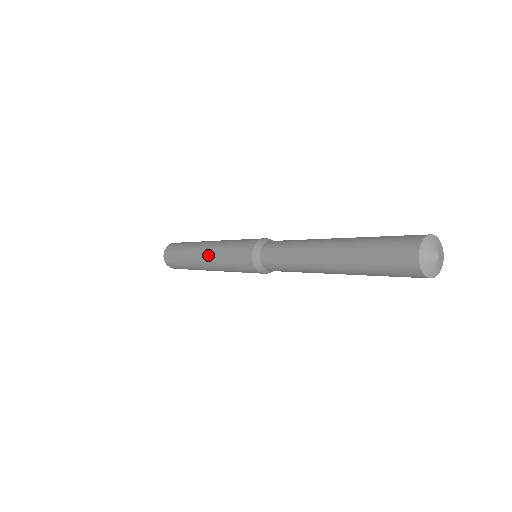
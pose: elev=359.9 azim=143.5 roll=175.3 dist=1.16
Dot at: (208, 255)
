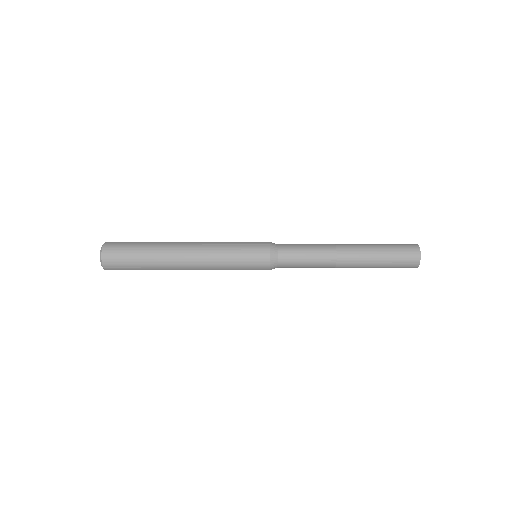
Dot at: (201, 263)
